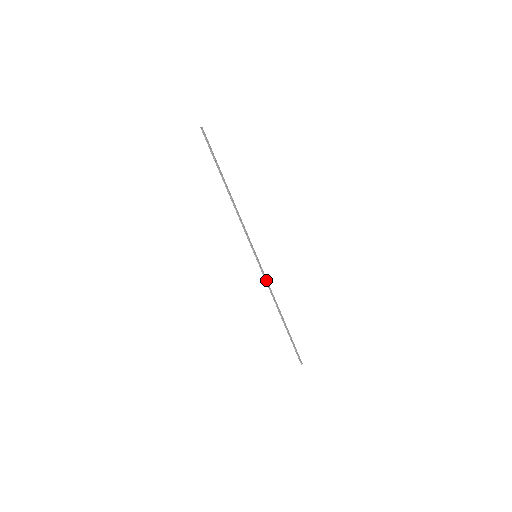
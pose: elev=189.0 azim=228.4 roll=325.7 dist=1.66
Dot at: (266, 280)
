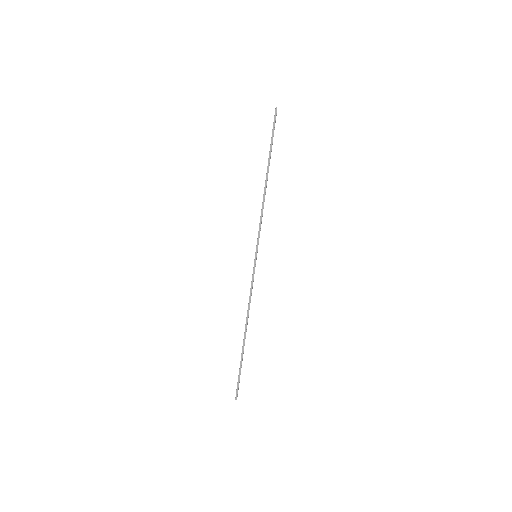
Dot at: (251, 286)
